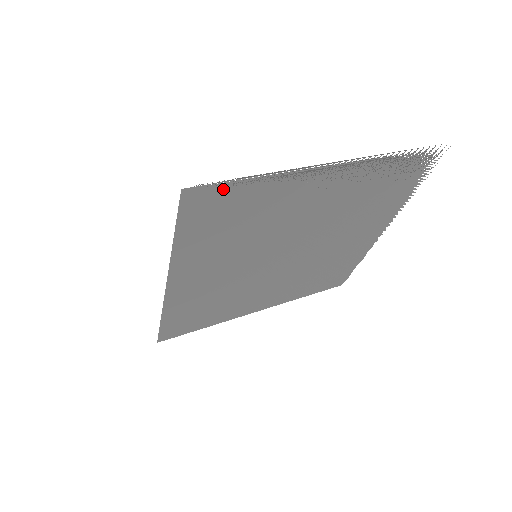
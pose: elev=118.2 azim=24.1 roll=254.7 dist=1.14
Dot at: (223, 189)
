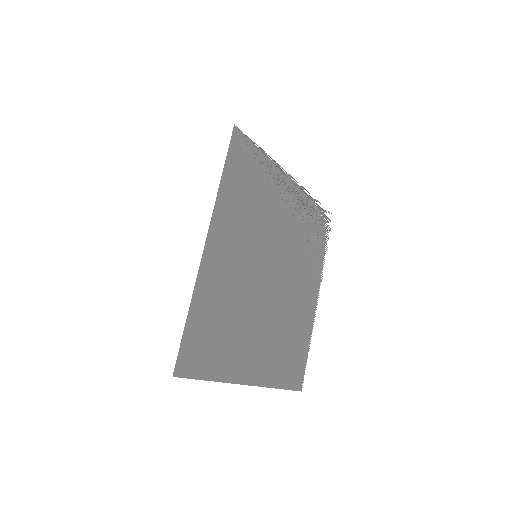
Dot at: (249, 147)
